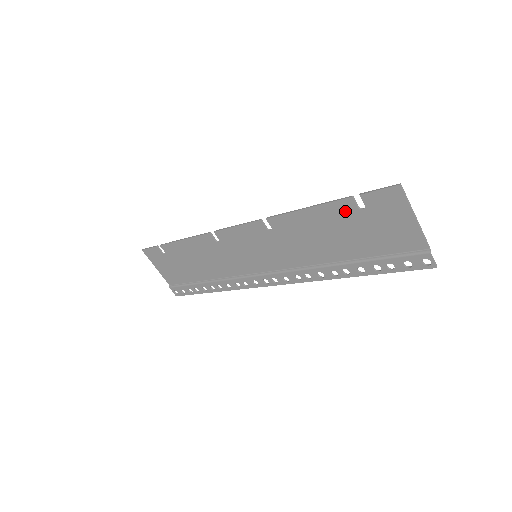
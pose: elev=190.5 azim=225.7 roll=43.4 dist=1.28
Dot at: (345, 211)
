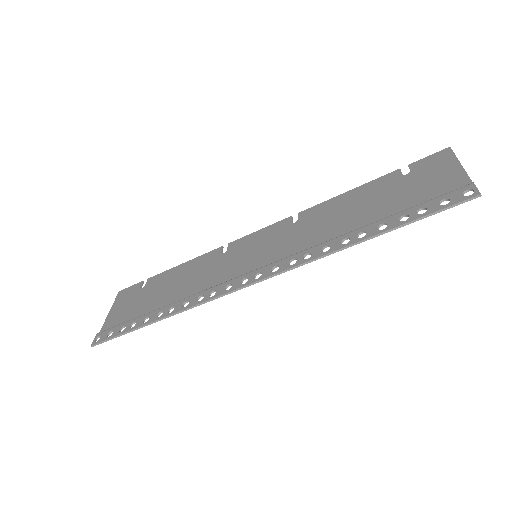
Dot at: (388, 181)
